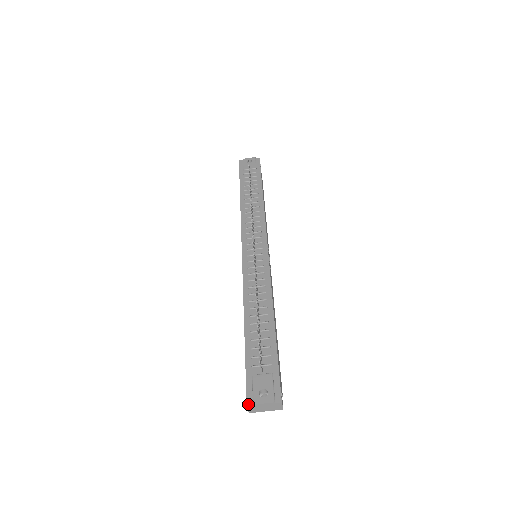
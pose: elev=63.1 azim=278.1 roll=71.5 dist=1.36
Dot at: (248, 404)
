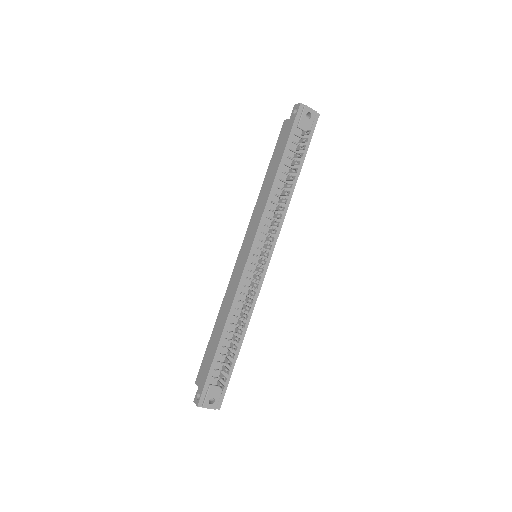
Dot at: (199, 405)
